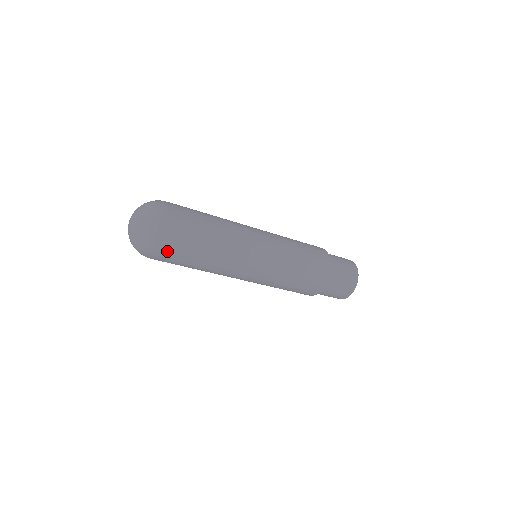
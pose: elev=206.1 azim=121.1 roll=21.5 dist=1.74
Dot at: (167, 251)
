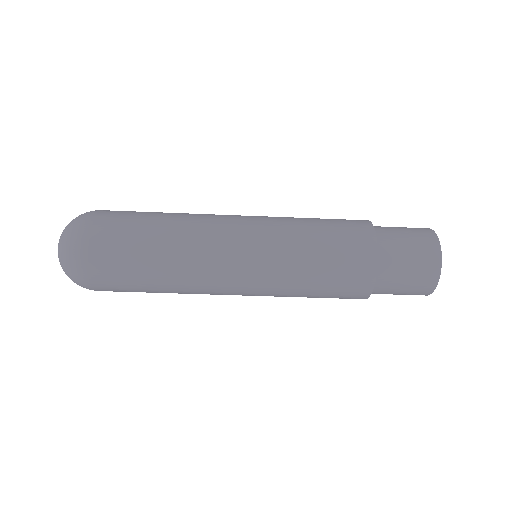
Dot at: (105, 289)
